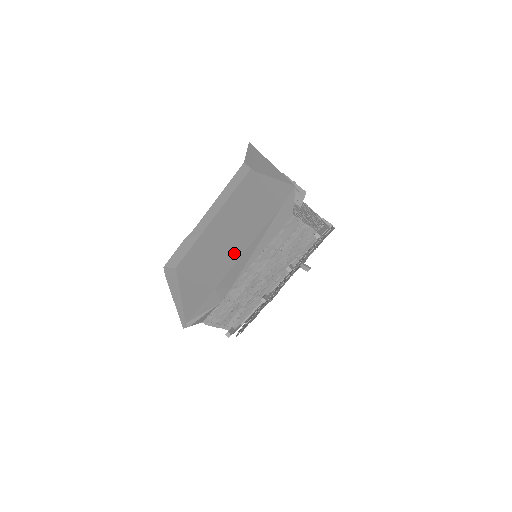
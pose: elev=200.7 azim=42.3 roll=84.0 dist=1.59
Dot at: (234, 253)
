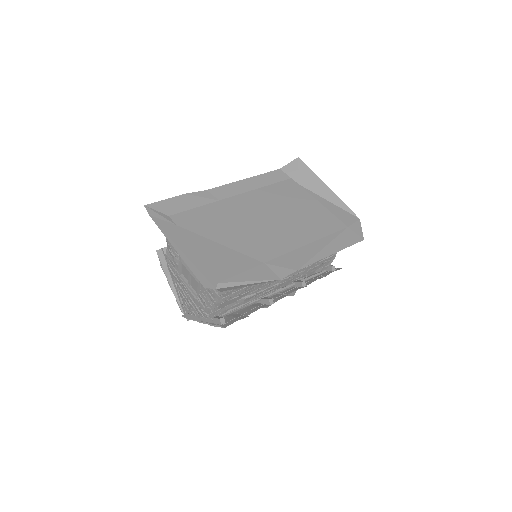
Dot at: (289, 240)
